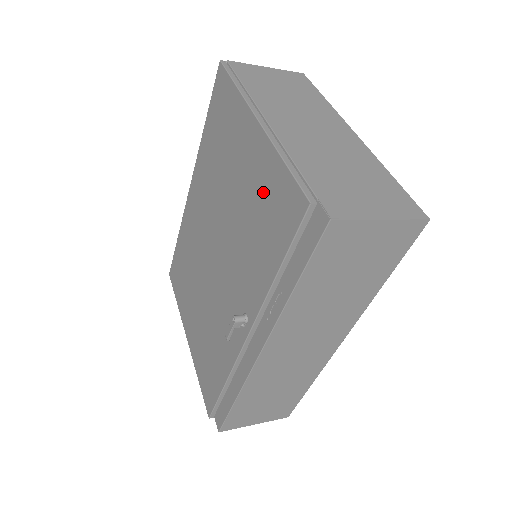
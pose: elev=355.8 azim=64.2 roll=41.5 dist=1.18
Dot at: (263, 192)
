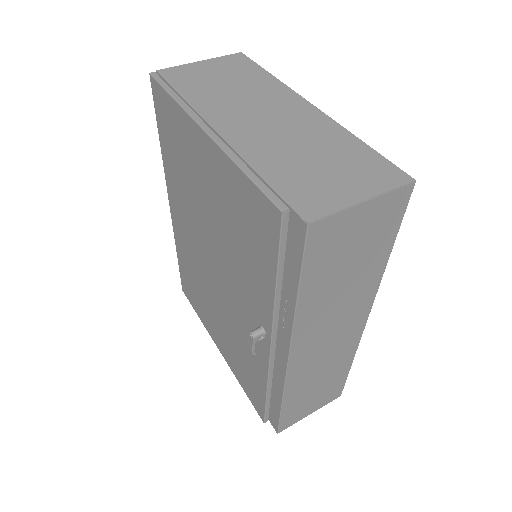
Dot at: (235, 205)
